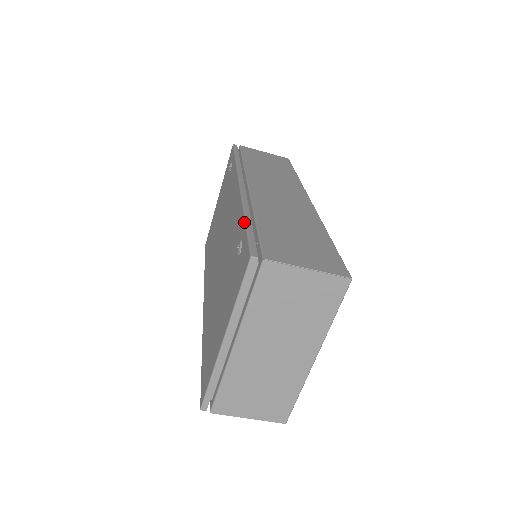
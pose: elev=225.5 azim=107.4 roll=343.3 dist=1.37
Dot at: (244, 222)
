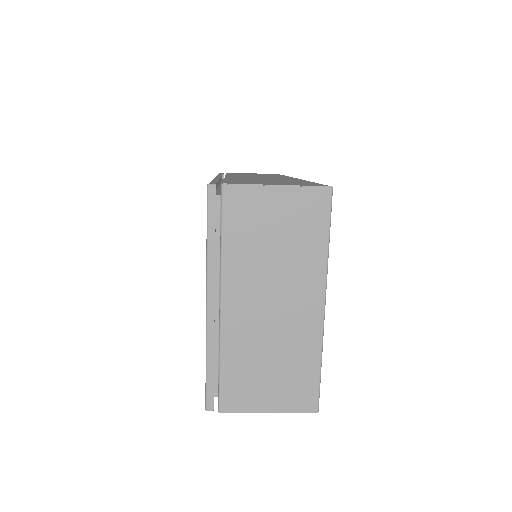
Dot at: occluded
